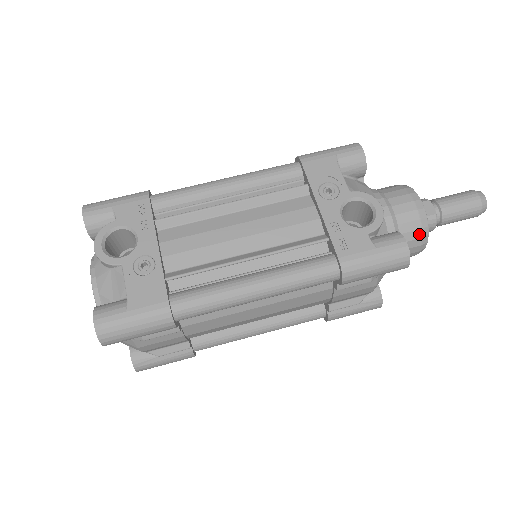
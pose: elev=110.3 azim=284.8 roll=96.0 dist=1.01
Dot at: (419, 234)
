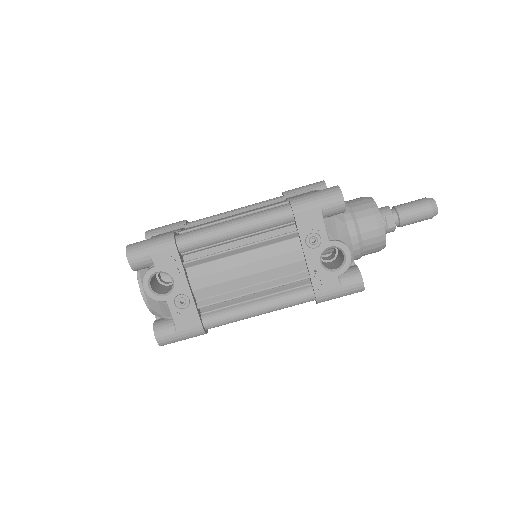
Dot at: (378, 249)
